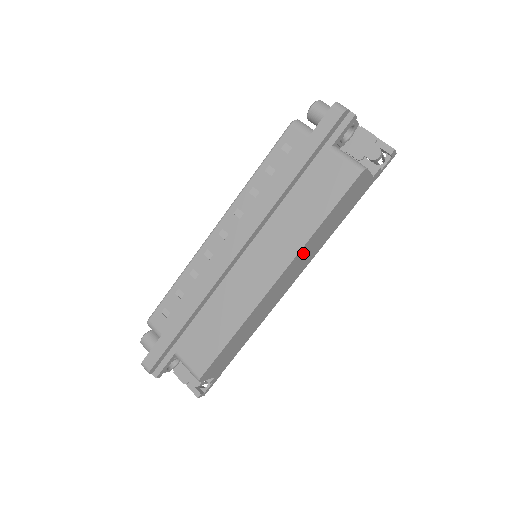
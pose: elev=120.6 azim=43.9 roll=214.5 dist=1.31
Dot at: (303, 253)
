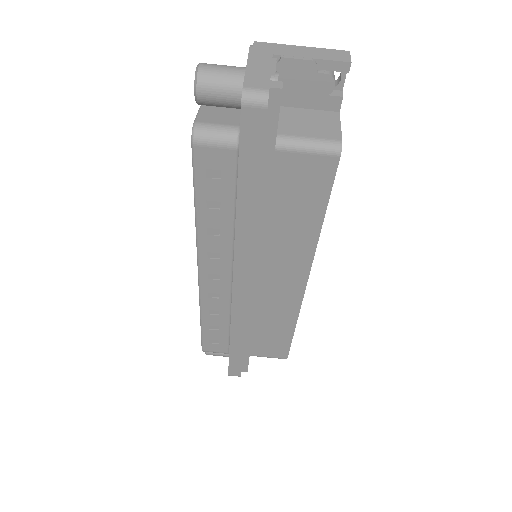
Dot at: occluded
